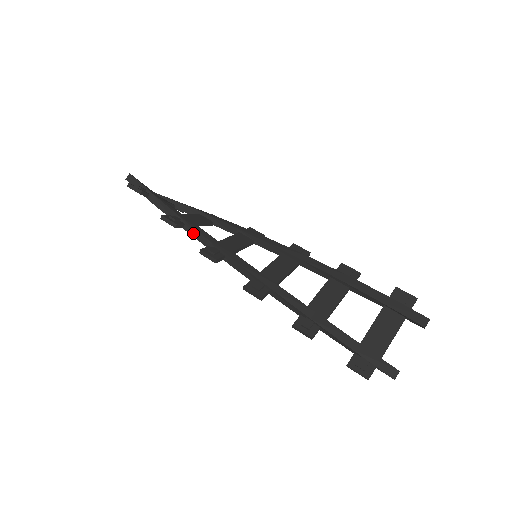
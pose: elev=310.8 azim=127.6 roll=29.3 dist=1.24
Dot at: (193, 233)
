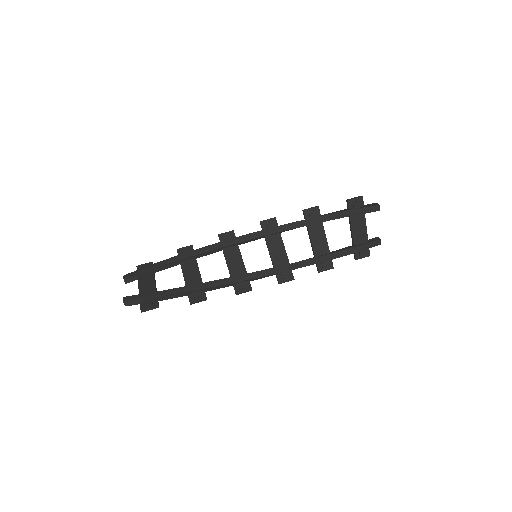
Dot at: (215, 288)
